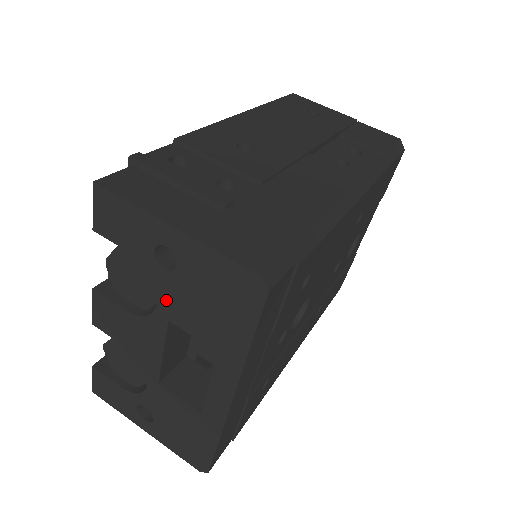
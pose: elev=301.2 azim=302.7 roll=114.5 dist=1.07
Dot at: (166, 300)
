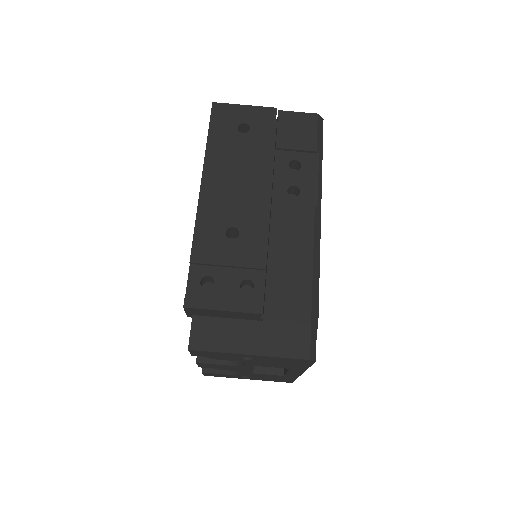
Dot at: (251, 363)
